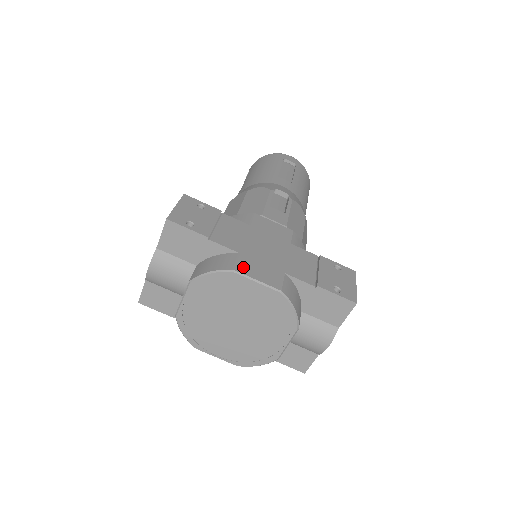
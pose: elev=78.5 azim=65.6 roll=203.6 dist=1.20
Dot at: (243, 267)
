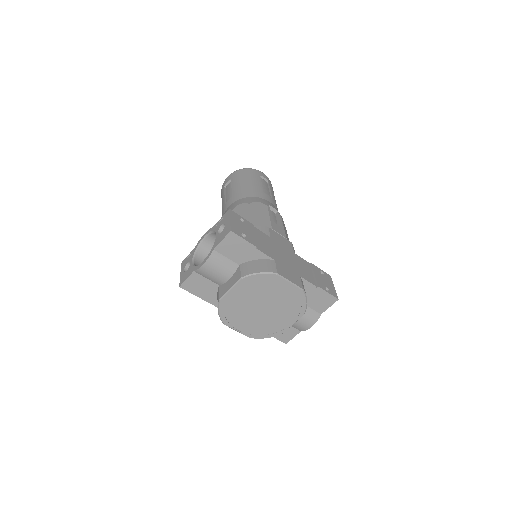
Dot at: (280, 271)
